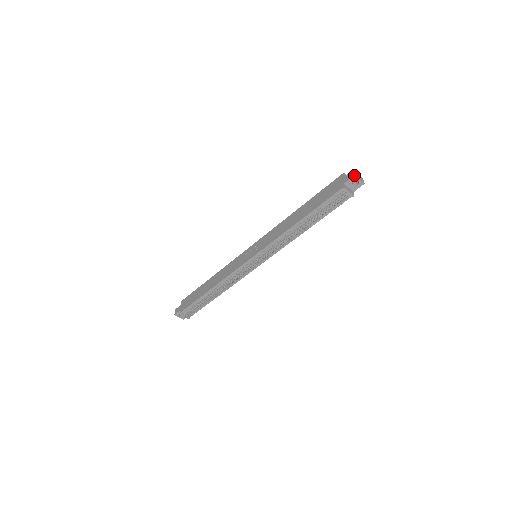
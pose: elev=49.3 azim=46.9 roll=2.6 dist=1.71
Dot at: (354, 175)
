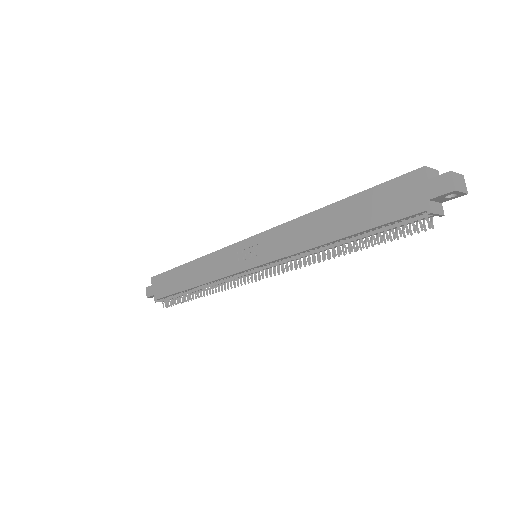
Dot at: (453, 190)
